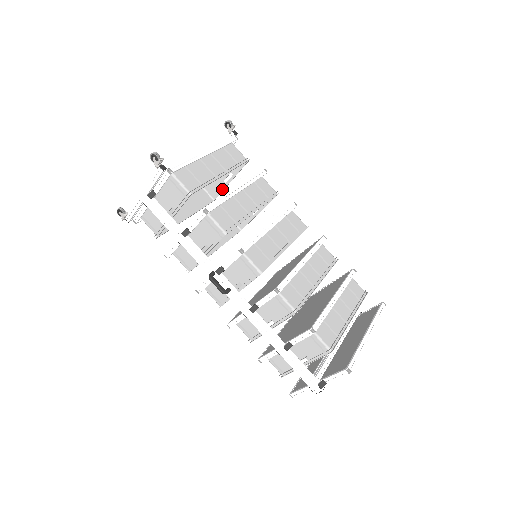
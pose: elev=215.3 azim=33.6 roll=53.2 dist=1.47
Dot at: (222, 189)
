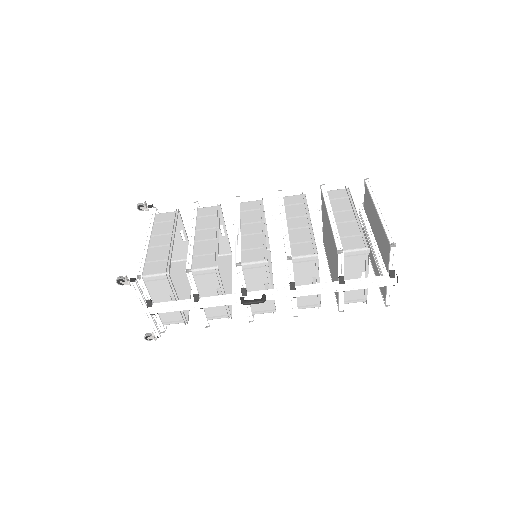
Dot at: occluded
